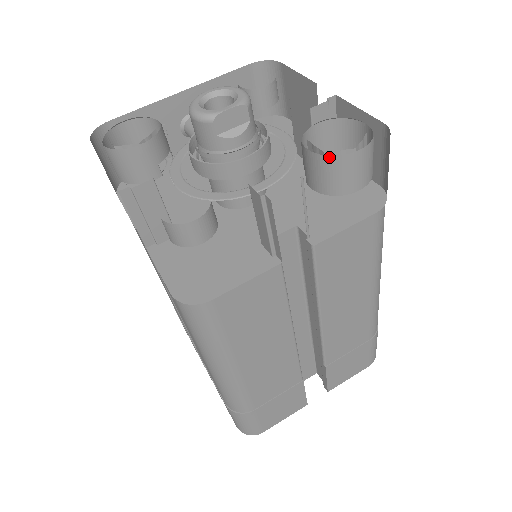
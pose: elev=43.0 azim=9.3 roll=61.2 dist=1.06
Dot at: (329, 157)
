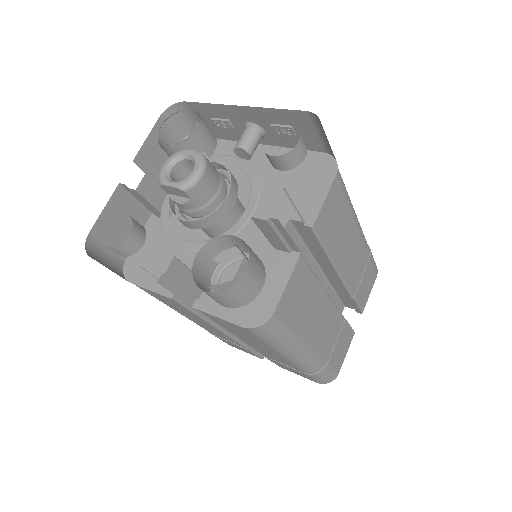
Dot at: occluded
